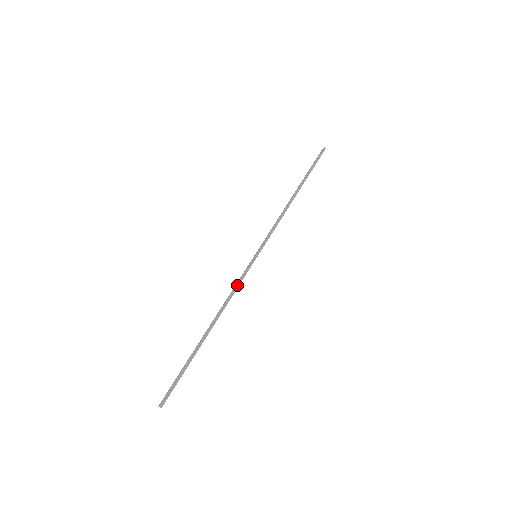
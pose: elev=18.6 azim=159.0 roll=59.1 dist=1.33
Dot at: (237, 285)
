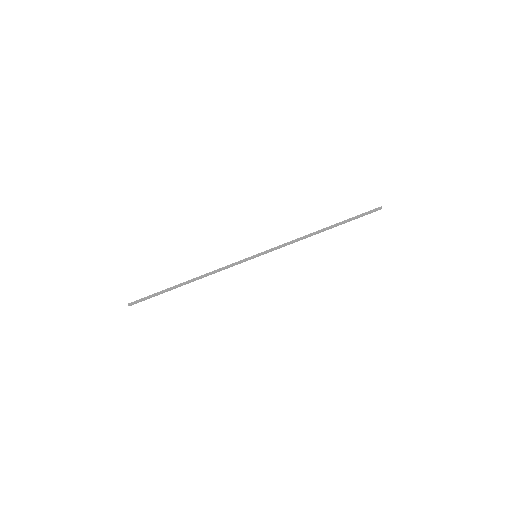
Dot at: (227, 266)
